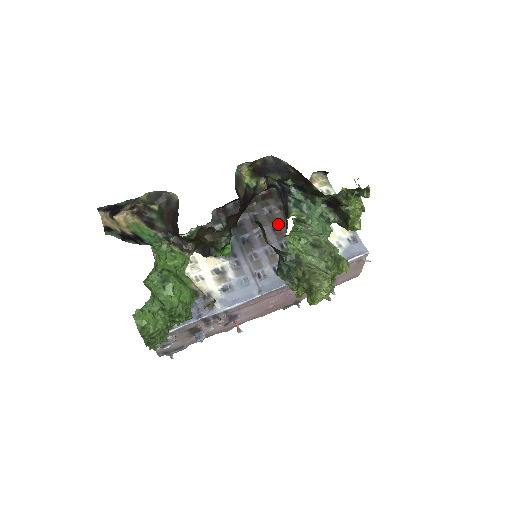
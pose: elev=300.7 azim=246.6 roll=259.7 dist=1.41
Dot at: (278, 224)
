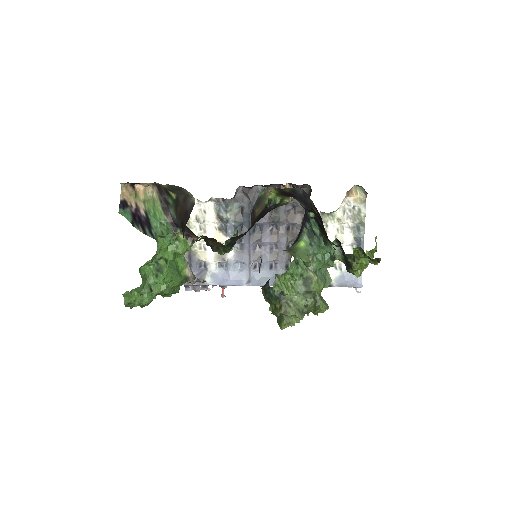
Dot at: (294, 224)
